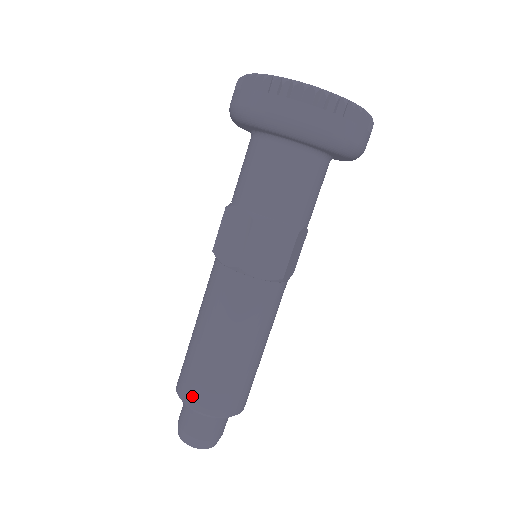
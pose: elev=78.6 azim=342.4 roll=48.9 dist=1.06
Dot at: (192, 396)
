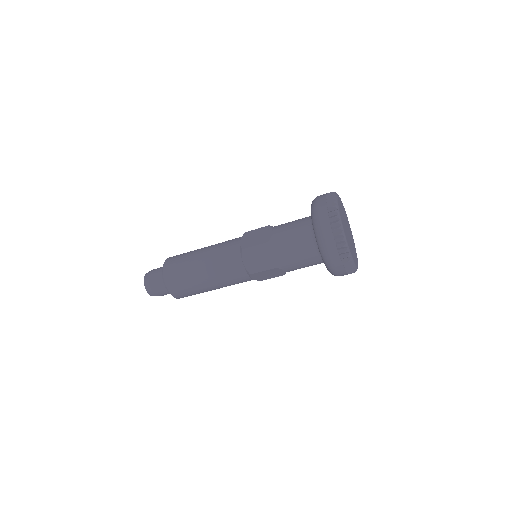
Dot at: (174, 288)
